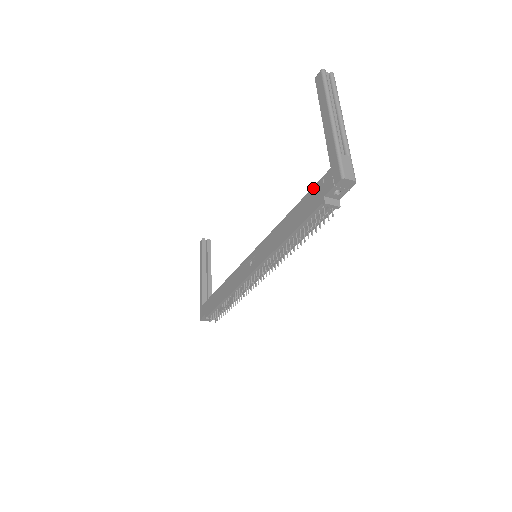
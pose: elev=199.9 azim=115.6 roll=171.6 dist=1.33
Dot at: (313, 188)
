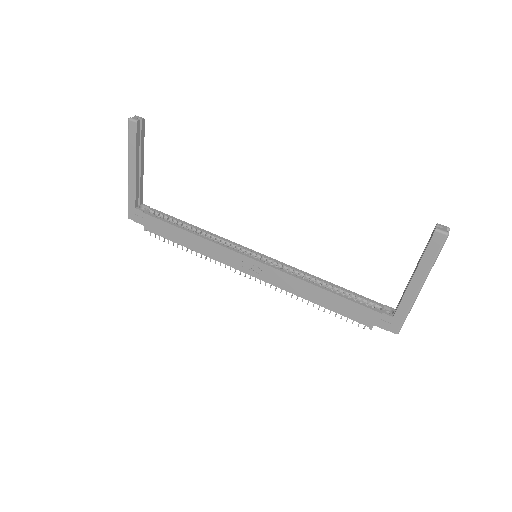
Dot at: (367, 309)
